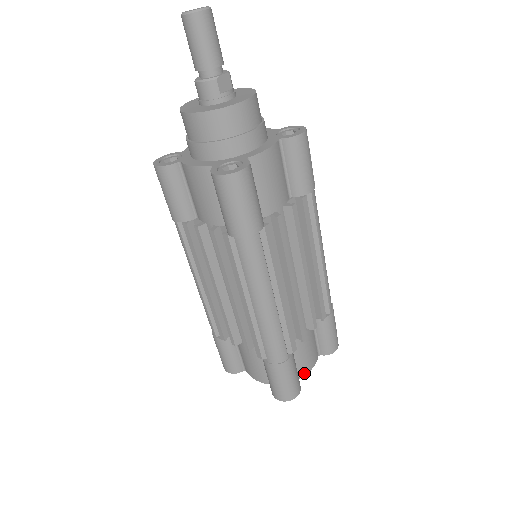
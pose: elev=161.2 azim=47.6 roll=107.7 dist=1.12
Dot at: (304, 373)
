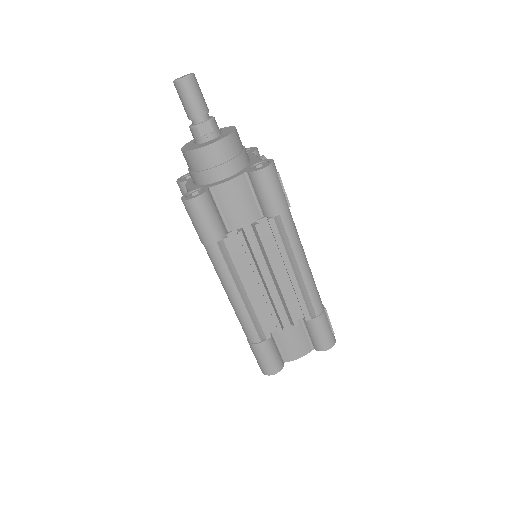
Dot at: (291, 359)
